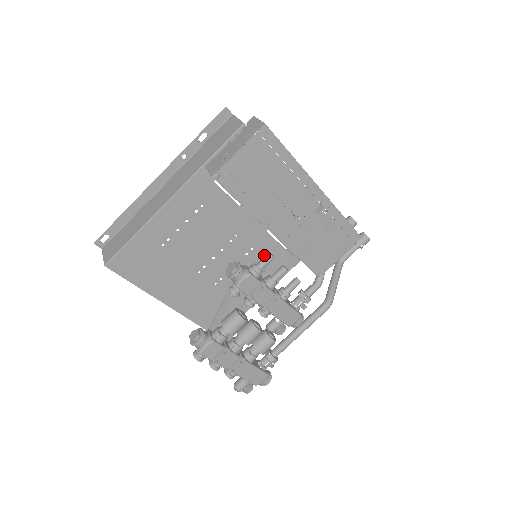
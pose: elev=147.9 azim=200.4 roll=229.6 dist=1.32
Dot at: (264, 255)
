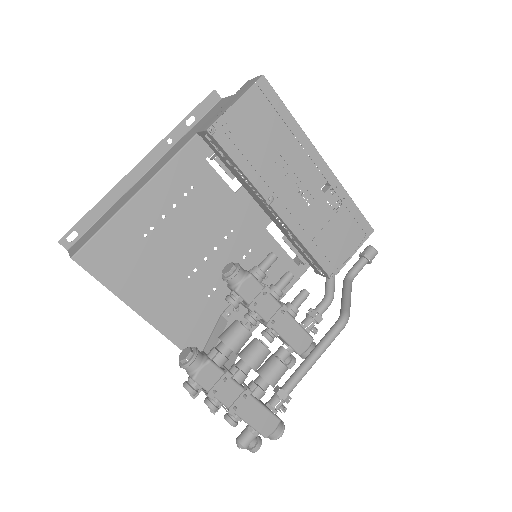
Dot at: occluded
